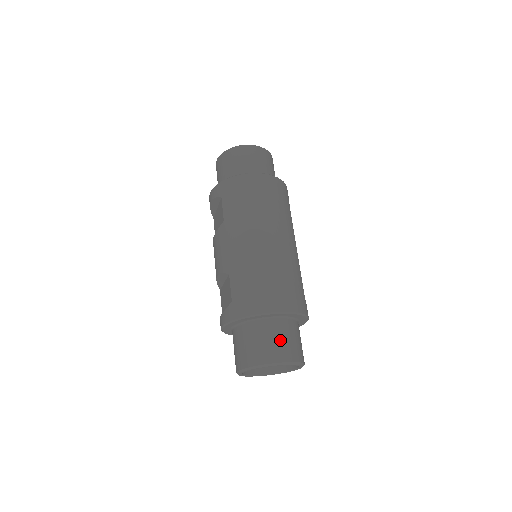
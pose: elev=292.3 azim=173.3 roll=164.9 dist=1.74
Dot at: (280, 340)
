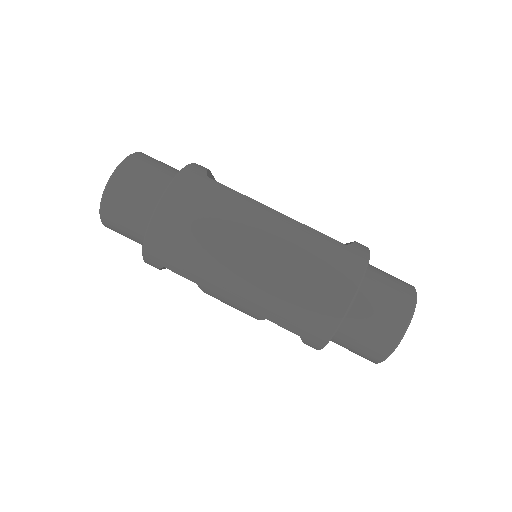
Dot at: (378, 317)
